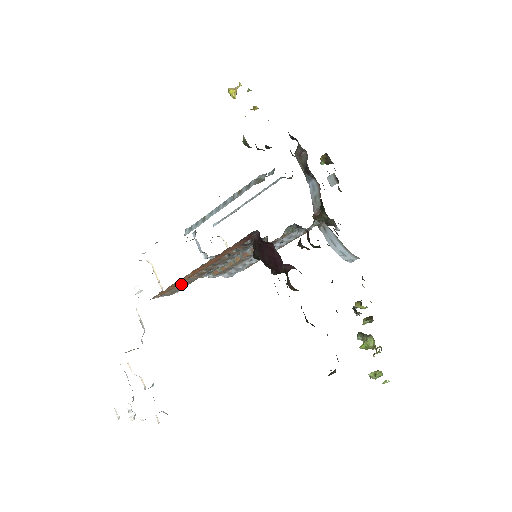
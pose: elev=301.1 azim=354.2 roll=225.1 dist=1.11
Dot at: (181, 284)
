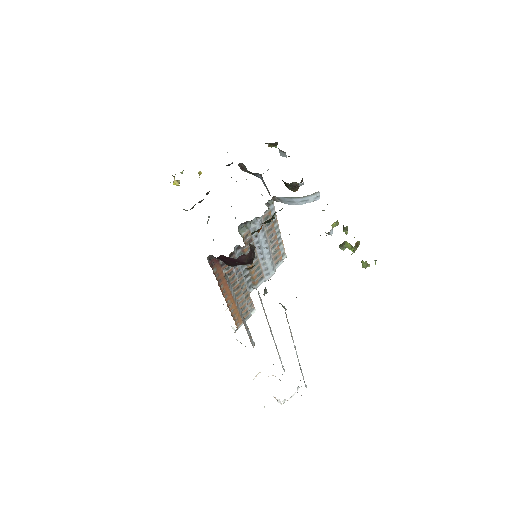
Dot at: occluded
